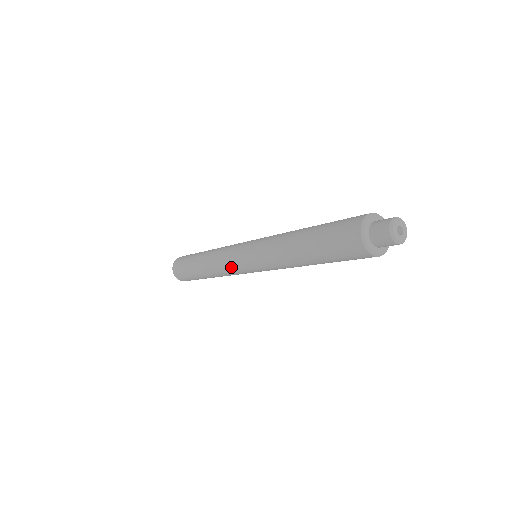
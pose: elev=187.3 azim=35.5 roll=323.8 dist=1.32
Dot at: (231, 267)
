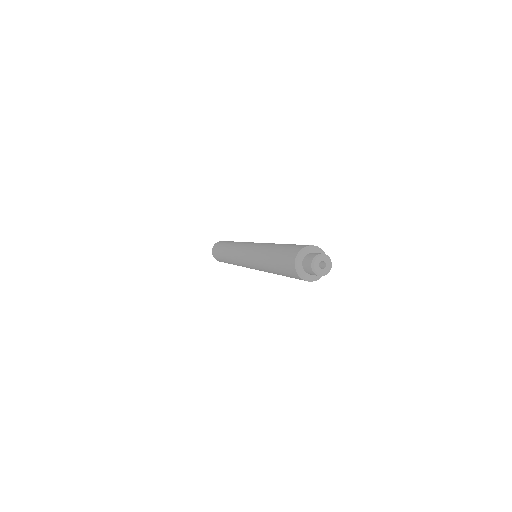
Dot at: (238, 260)
